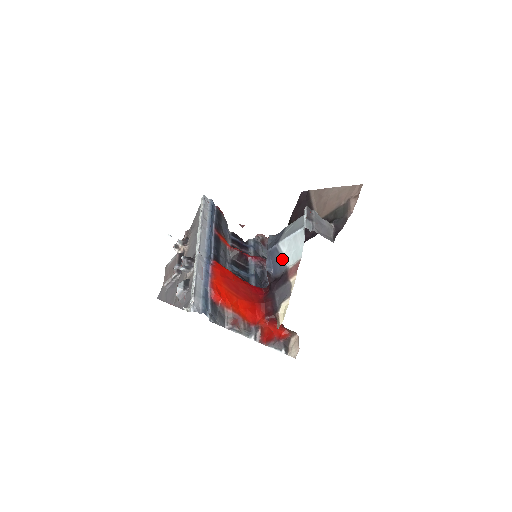
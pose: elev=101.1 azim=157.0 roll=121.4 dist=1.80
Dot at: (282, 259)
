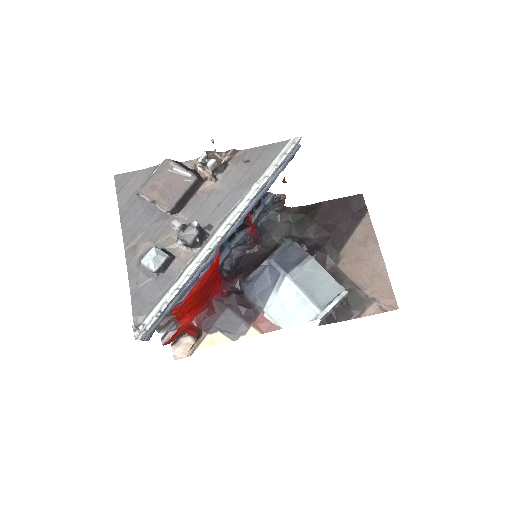
Dot at: (270, 294)
